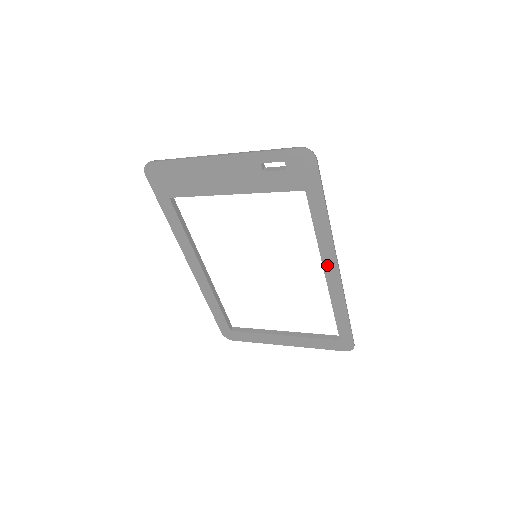
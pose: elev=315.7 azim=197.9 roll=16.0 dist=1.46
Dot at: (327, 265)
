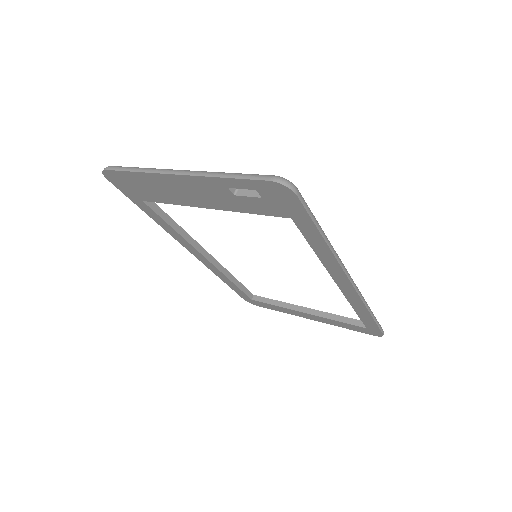
Dot at: (337, 278)
